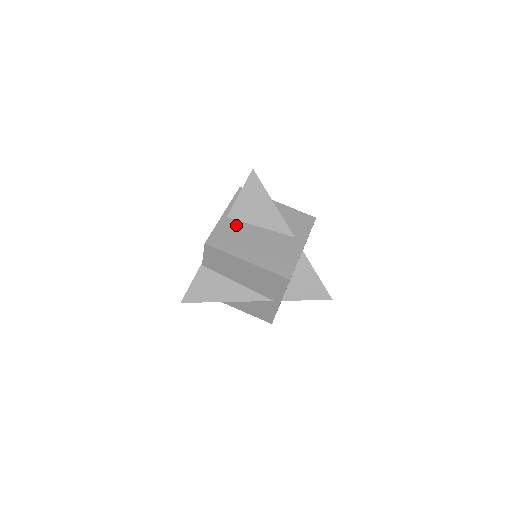
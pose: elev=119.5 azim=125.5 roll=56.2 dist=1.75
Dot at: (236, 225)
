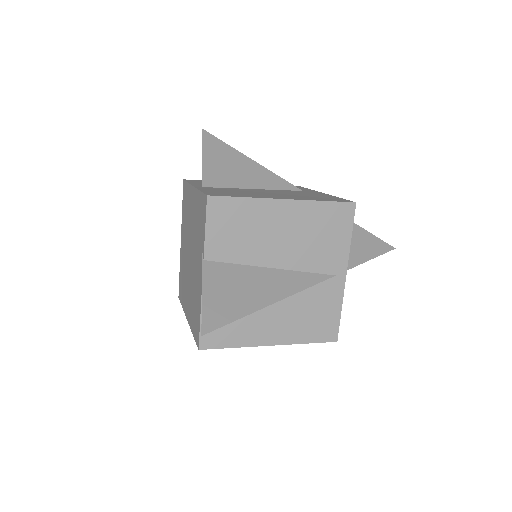
Dot at: (224, 189)
